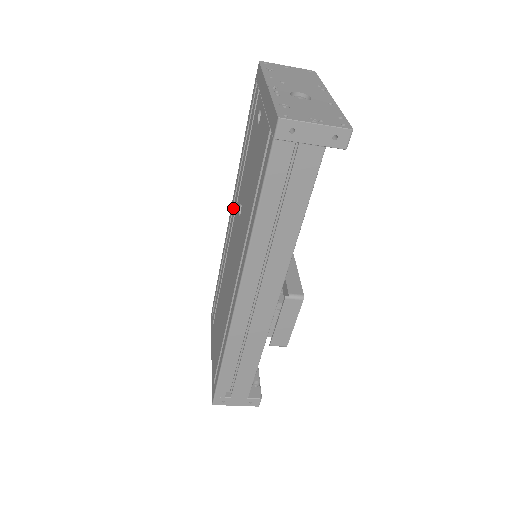
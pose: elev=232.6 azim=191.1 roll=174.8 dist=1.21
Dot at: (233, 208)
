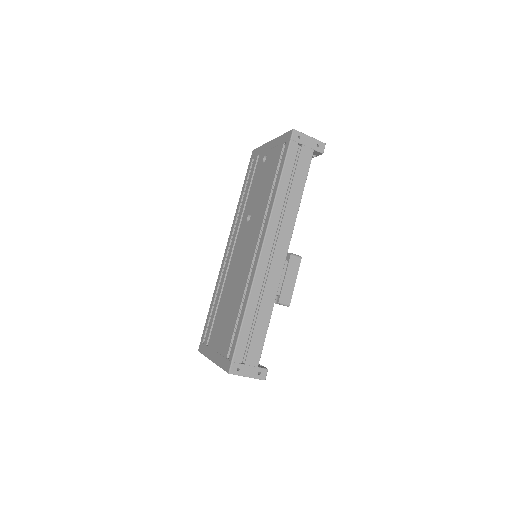
Dot at: (233, 236)
